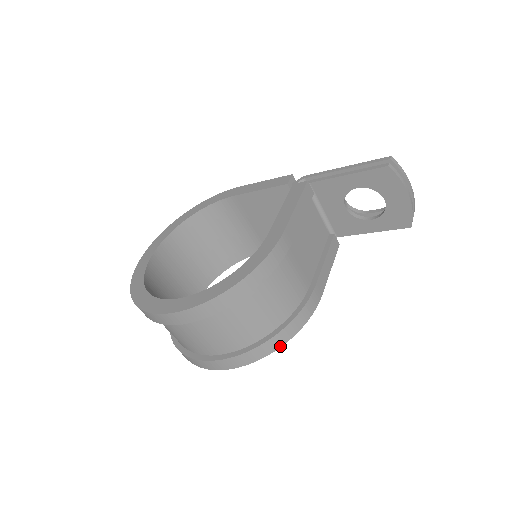
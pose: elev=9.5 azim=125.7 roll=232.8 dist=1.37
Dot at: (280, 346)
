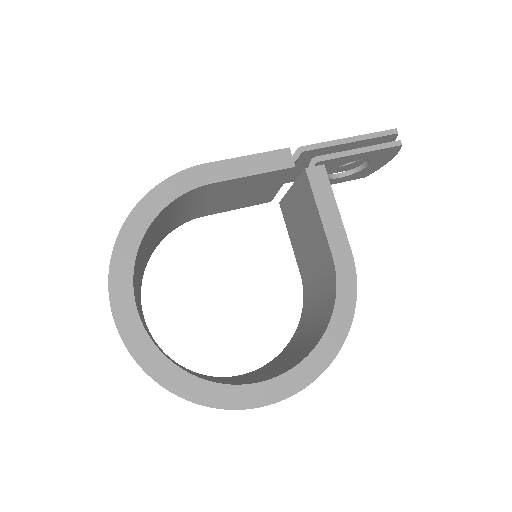
Dot at: occluded
